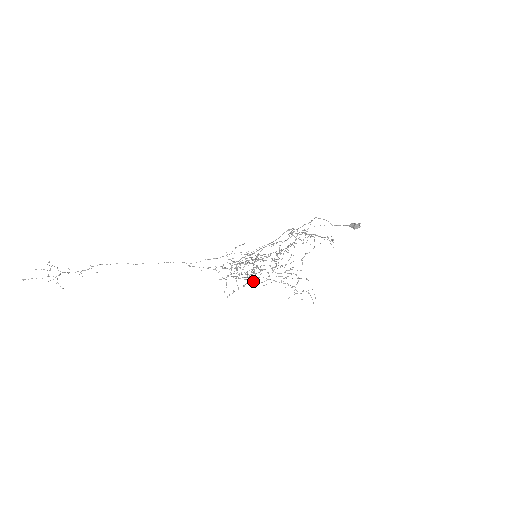
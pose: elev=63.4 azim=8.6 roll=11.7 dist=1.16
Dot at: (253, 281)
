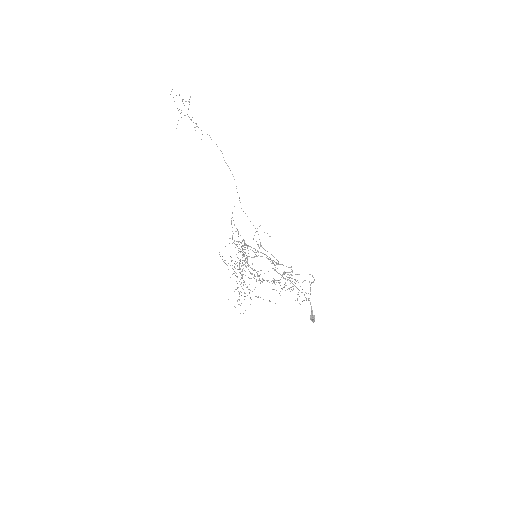
Dot at: (228, 269)
